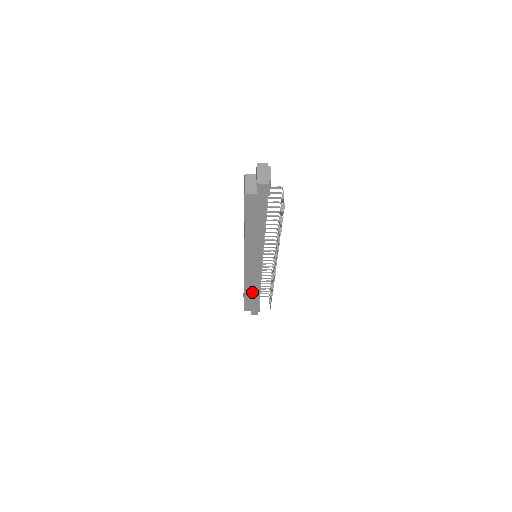
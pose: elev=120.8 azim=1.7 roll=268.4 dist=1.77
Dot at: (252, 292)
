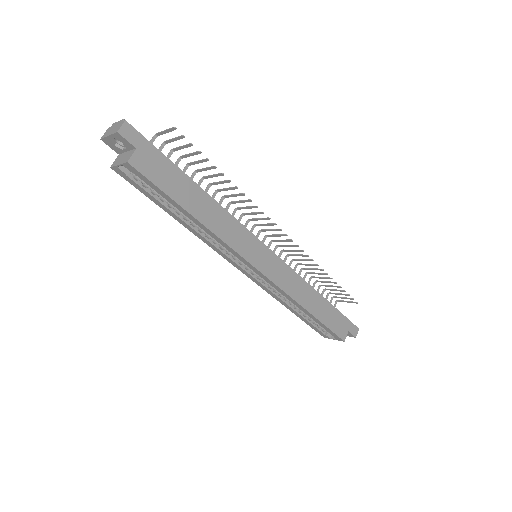
Dot at: (314, 302)
